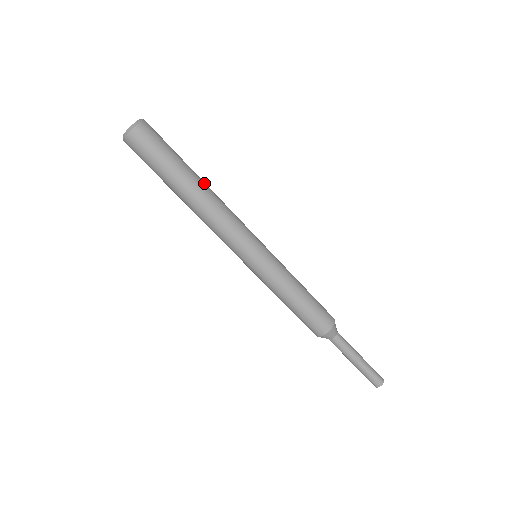
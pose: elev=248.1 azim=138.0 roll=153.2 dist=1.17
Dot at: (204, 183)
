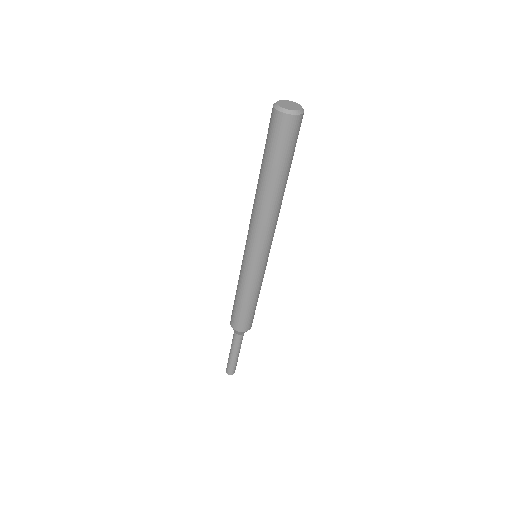
Dot at: occluded
